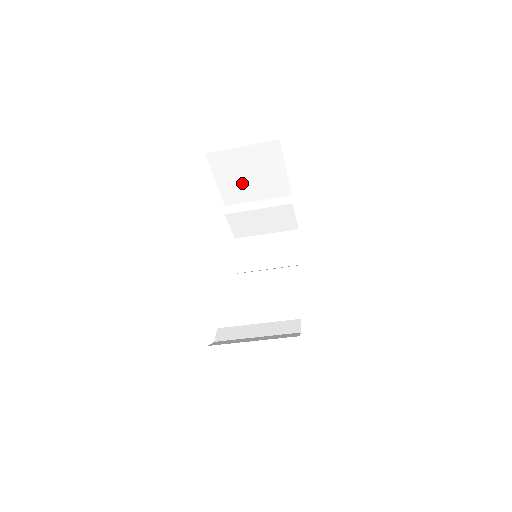
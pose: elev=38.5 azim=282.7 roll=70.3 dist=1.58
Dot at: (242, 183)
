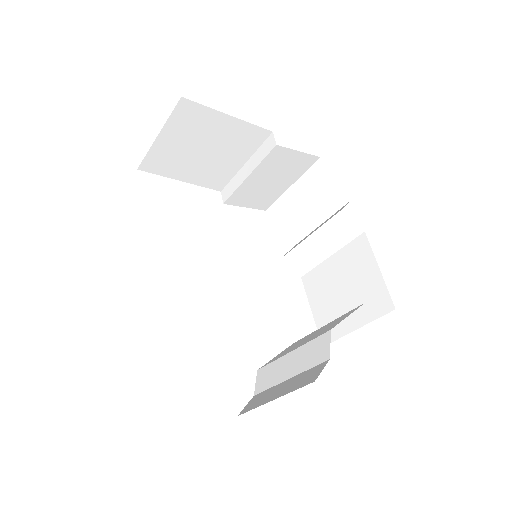
Dot at: (207, 163)
